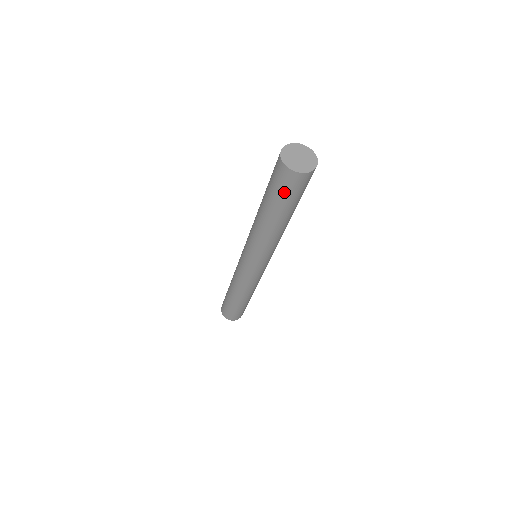
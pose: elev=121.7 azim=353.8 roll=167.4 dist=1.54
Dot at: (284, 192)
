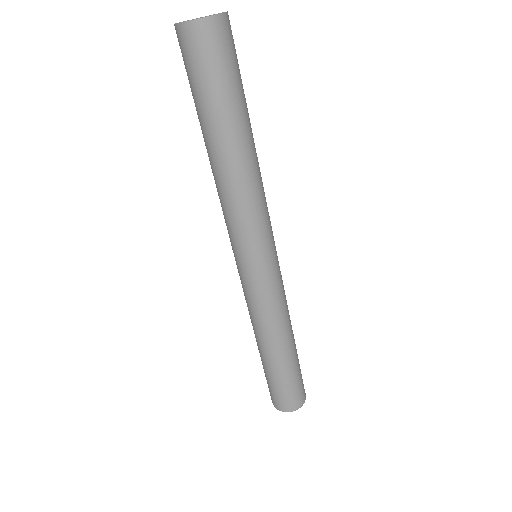
Dot at: (219, 70)
